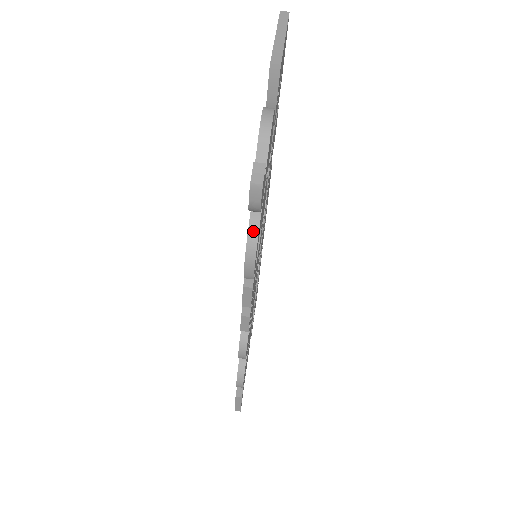
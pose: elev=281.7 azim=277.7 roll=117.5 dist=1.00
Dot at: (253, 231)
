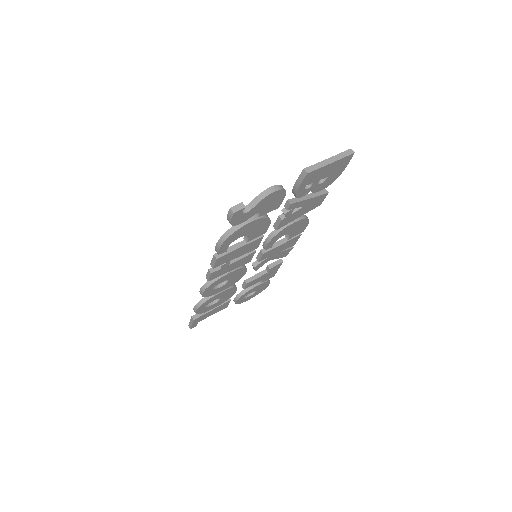
Dot at: (230, 232)
